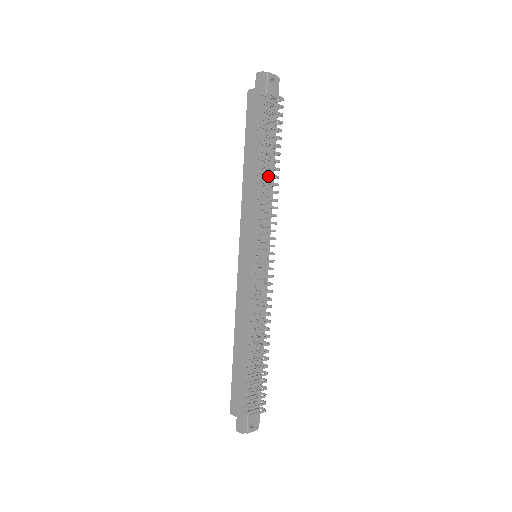
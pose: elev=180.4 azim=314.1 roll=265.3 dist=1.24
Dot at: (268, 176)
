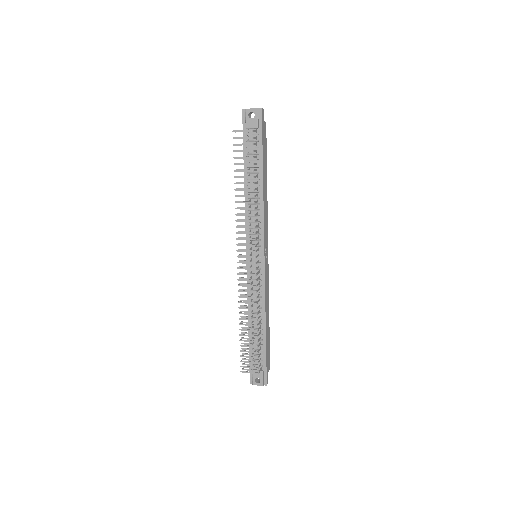
Dot at: (257, 193)
